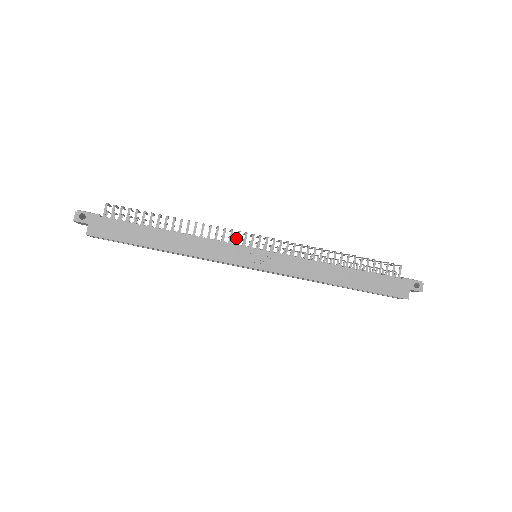
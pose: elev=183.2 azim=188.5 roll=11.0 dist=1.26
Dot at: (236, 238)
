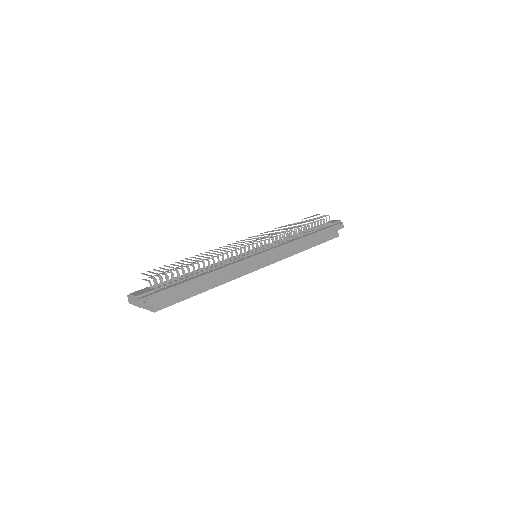
Dot at: occluded
